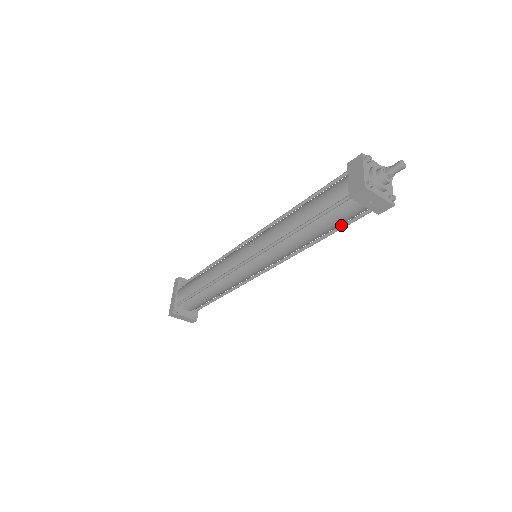
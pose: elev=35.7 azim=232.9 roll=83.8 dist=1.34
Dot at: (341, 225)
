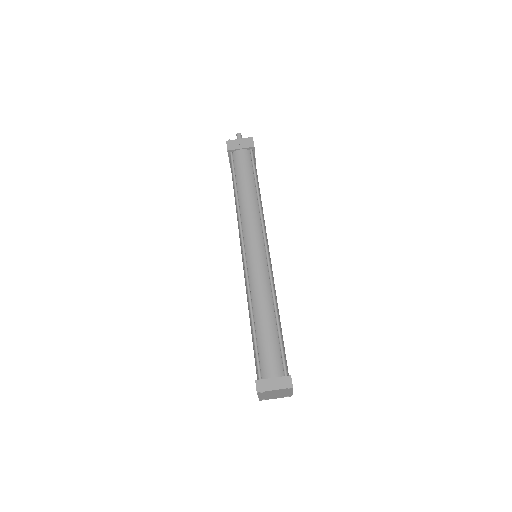
Dot at: (253, 172)
